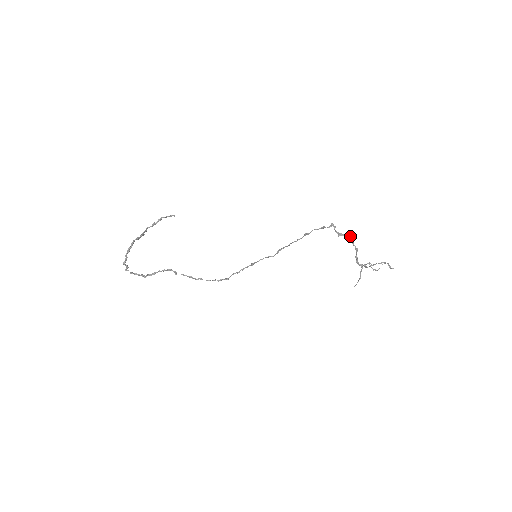
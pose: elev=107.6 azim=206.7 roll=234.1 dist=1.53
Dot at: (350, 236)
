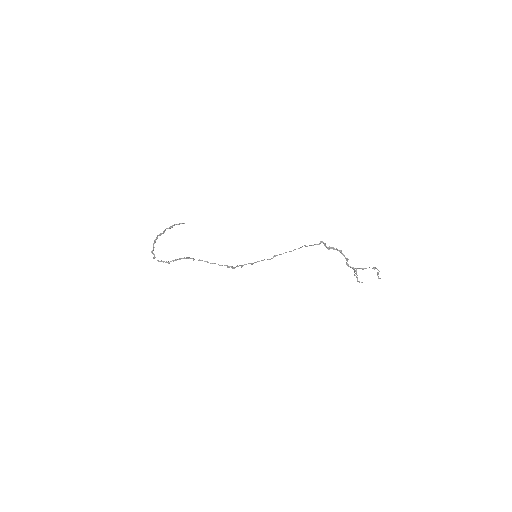
Dot at: (340, 250)
